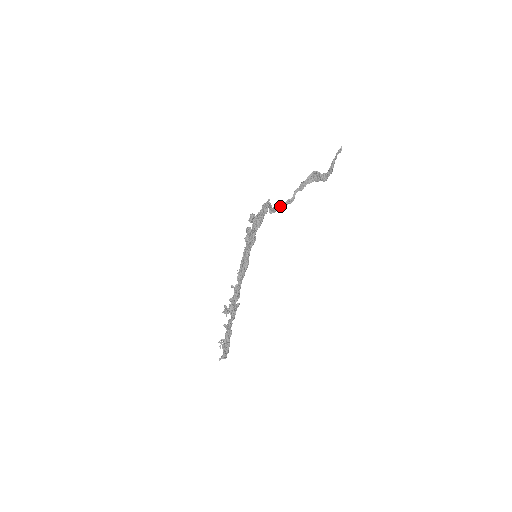
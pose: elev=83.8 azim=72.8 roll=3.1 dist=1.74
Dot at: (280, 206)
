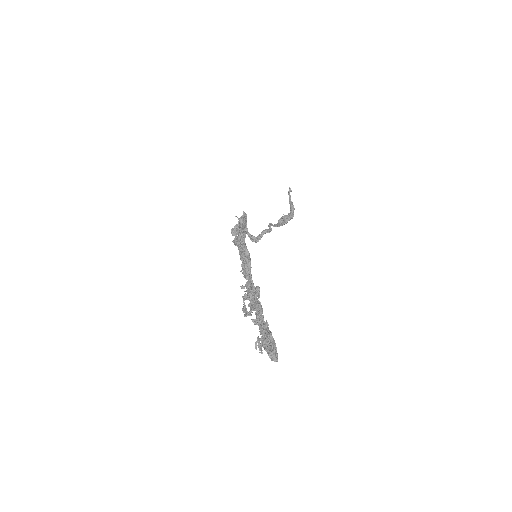
Dot at: (260, 234)
